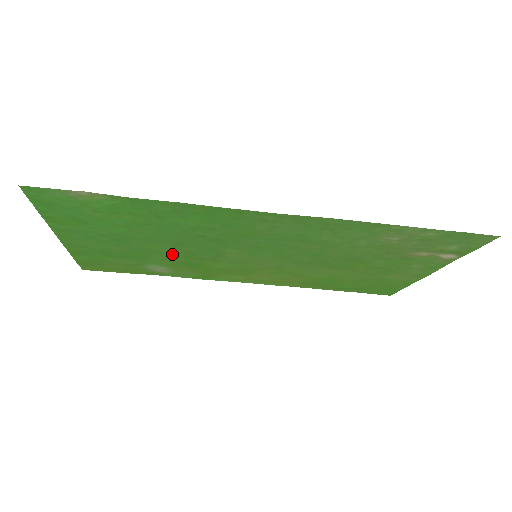
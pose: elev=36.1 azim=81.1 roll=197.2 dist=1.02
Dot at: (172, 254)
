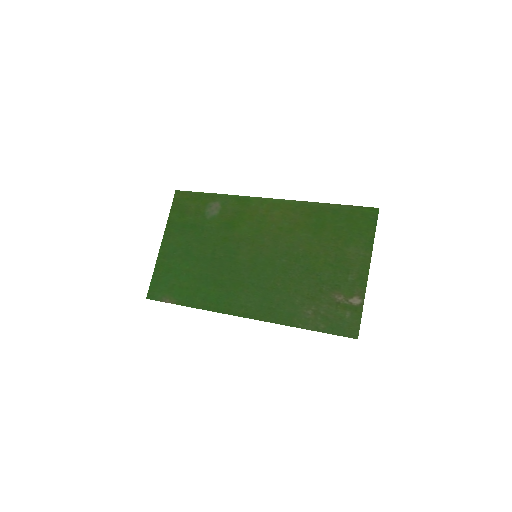
Dot at: (215, 241)
